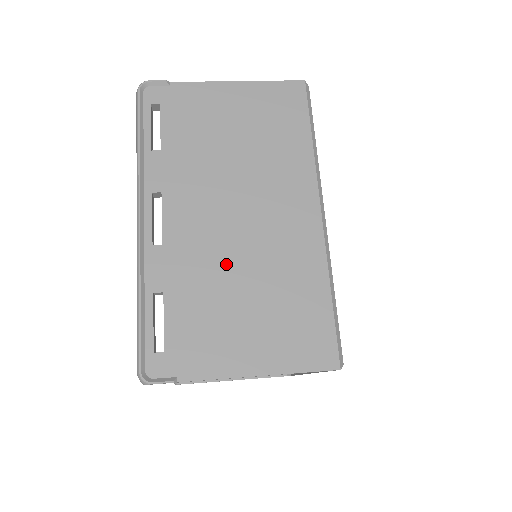
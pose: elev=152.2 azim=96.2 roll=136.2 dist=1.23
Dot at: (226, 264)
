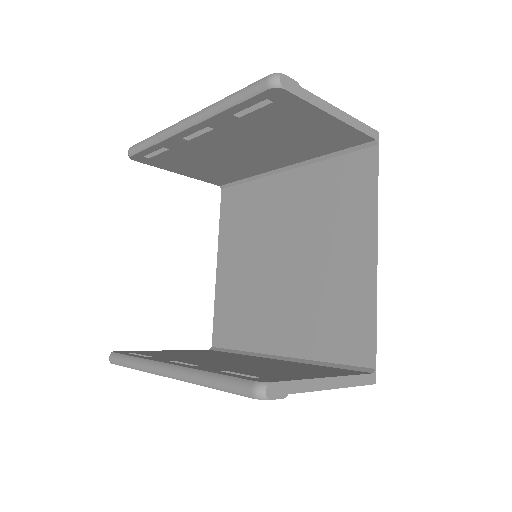
Dot at: occluded
